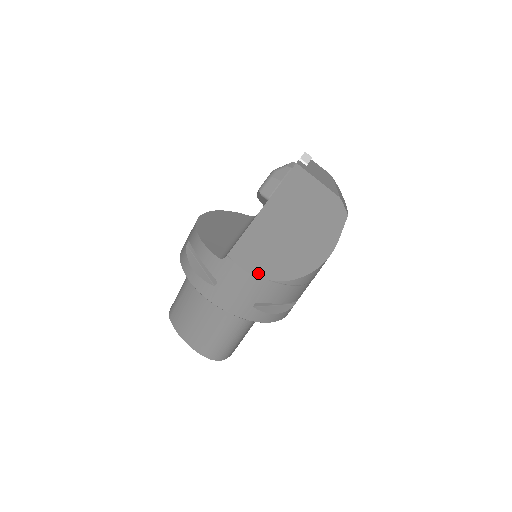
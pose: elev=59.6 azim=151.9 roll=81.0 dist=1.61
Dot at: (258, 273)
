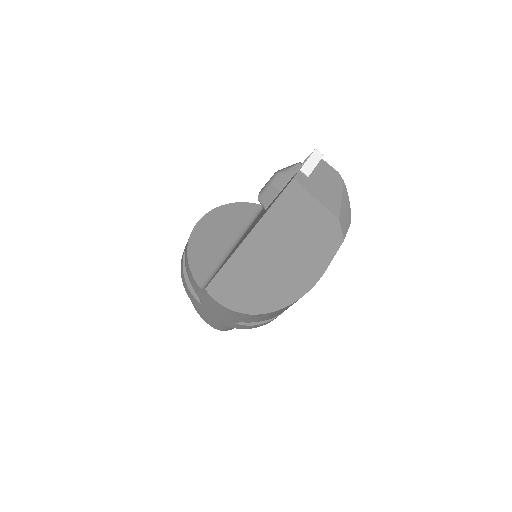
Dot at: (233, 307)
